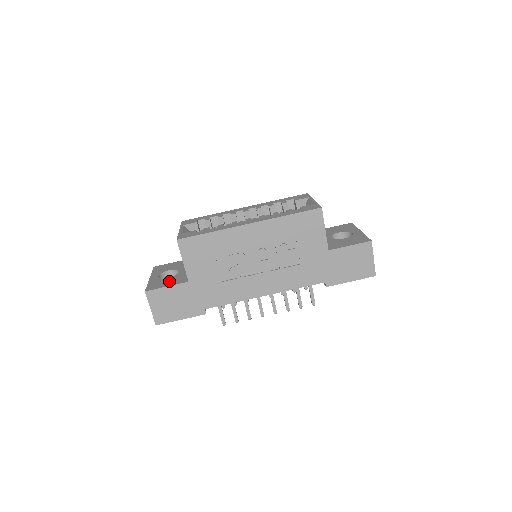
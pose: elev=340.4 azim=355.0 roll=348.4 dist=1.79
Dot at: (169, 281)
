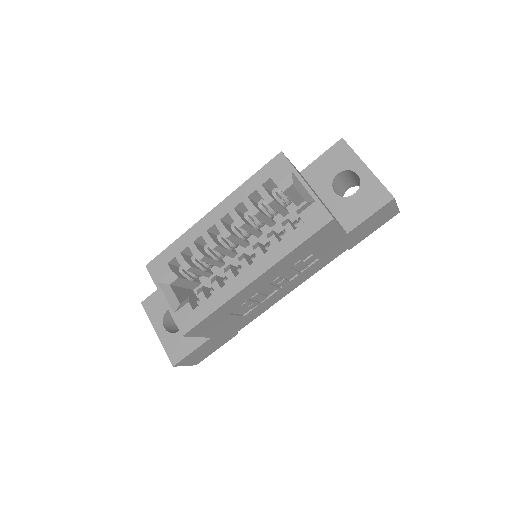
Dot at: (186, 340)
